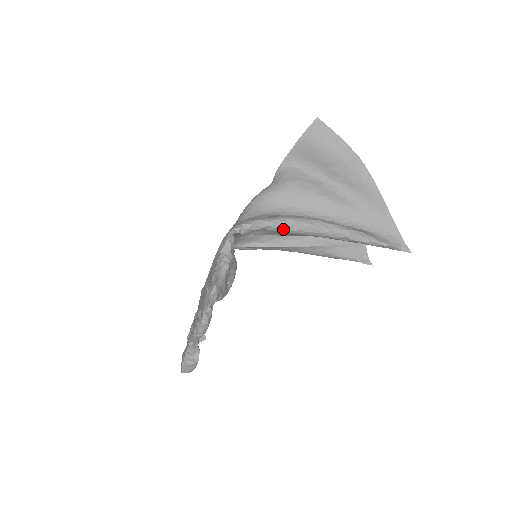
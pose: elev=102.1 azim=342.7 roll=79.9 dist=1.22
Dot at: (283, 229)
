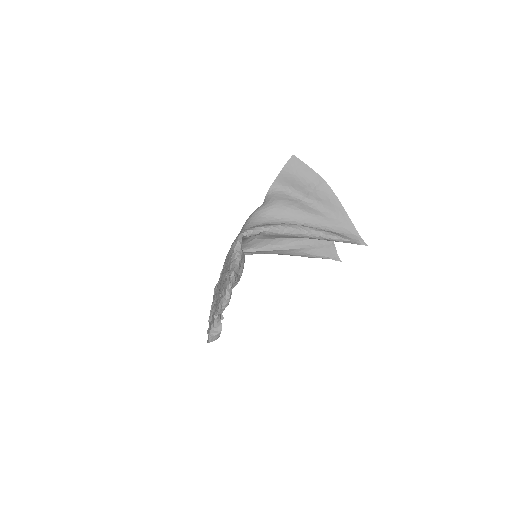
Dot at: (276, 233)
